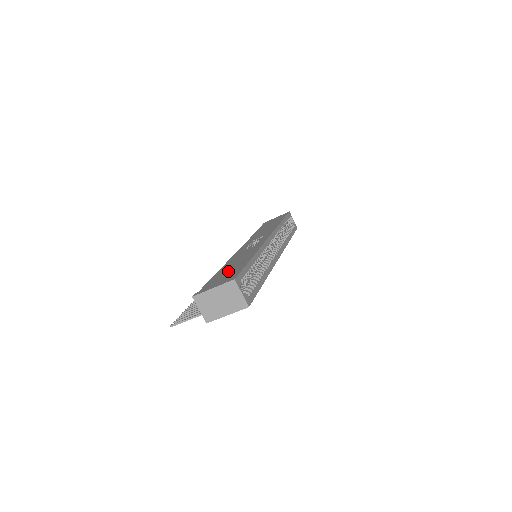
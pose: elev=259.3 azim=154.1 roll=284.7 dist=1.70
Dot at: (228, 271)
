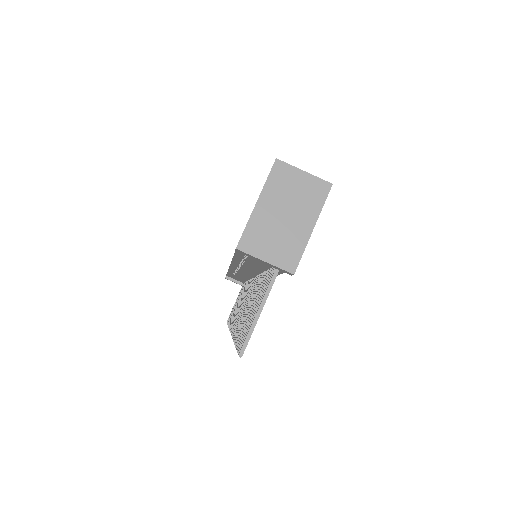
Dot at: occluded
